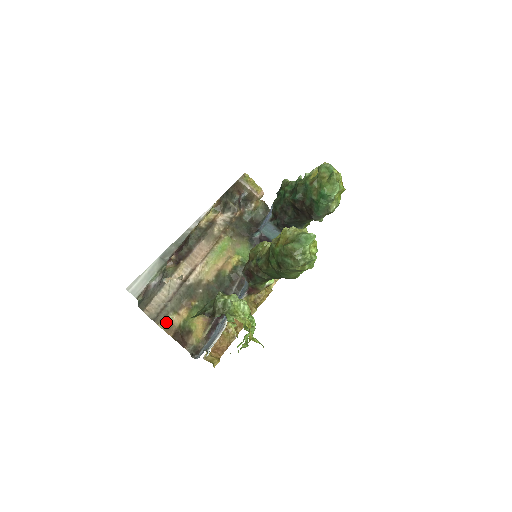
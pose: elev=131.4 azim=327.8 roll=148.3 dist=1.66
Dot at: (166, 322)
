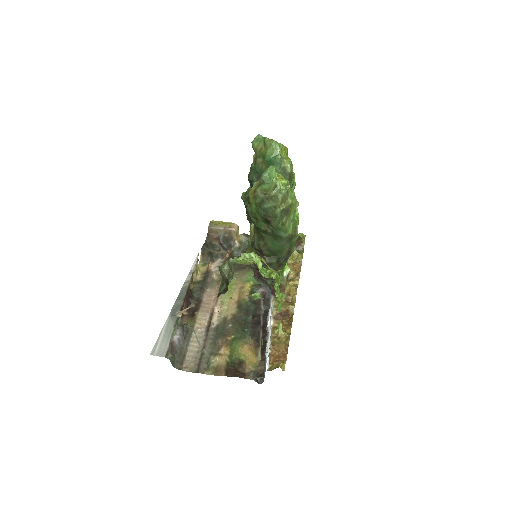
Dot at: (211, 367)
